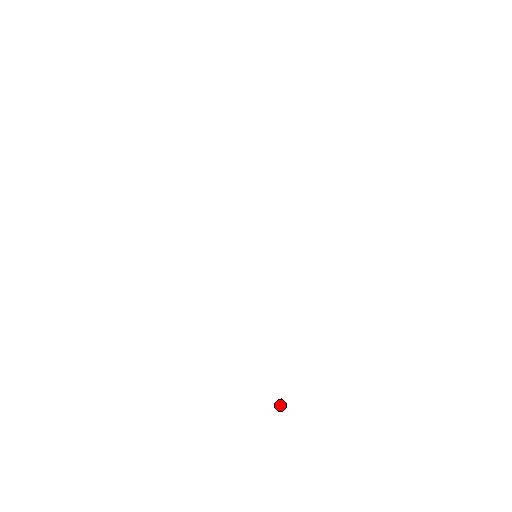
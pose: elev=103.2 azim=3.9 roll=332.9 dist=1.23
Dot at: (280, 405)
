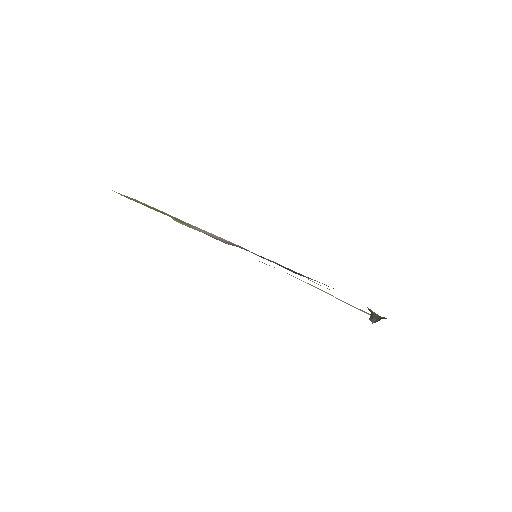
Dot at: (375, 320)
